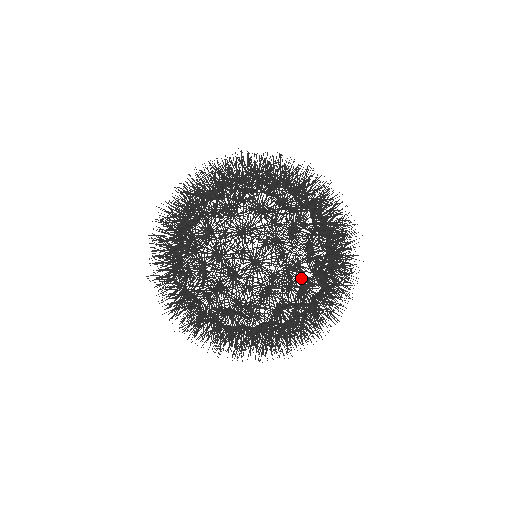
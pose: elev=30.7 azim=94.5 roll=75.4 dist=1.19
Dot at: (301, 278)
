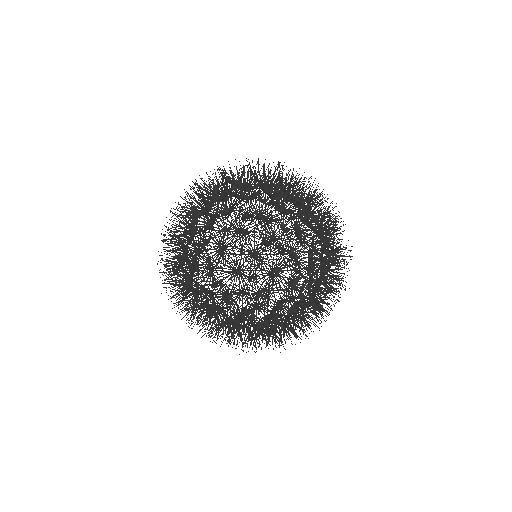
Dot at: (309, 227)
